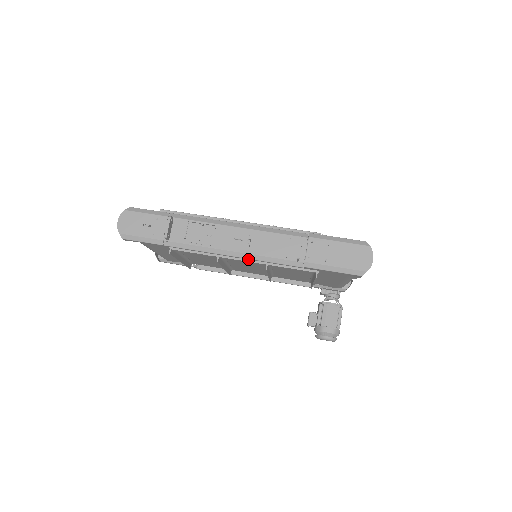
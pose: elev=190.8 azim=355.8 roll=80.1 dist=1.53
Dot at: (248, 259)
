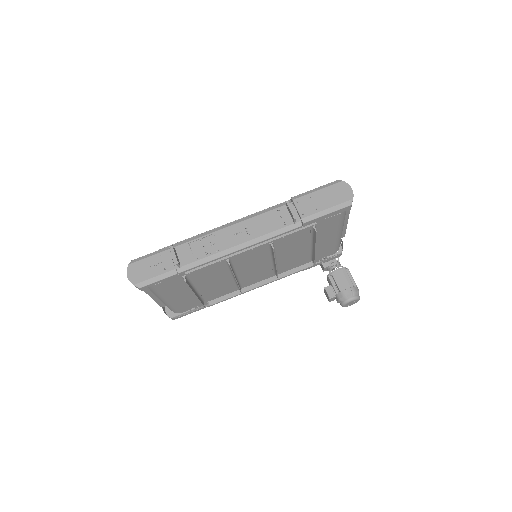
Dot at: (255, 245)
